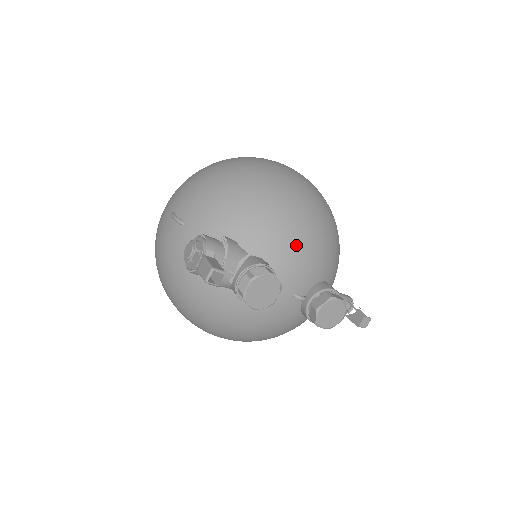
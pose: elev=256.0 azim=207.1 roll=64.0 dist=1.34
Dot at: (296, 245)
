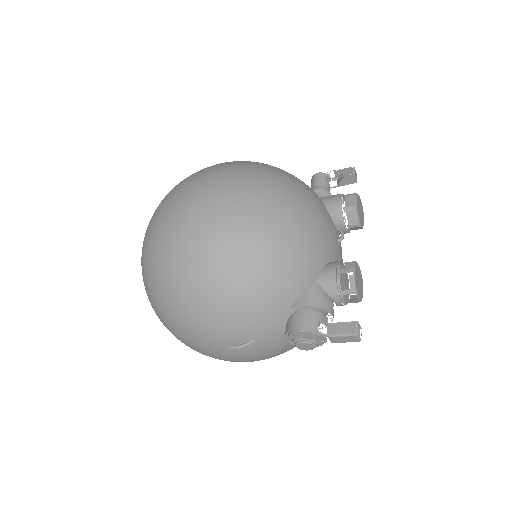
Dot at: (313, 231)
